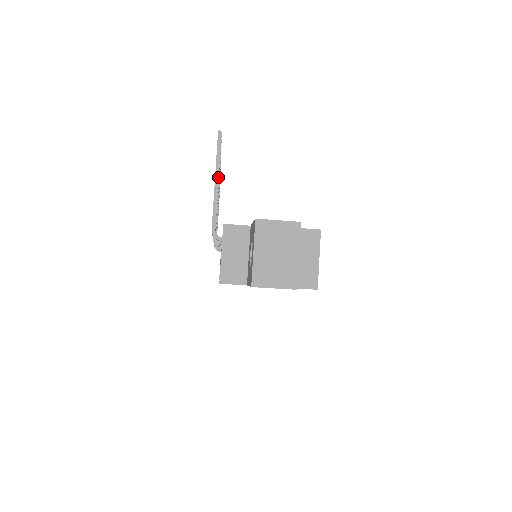
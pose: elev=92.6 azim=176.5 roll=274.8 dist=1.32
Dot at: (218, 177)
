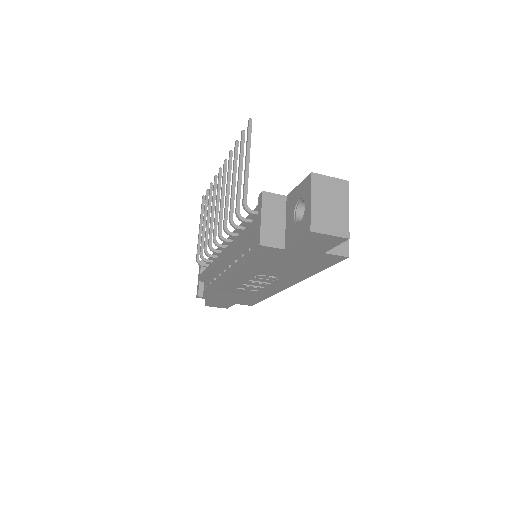
Dot at: (249, 156)
